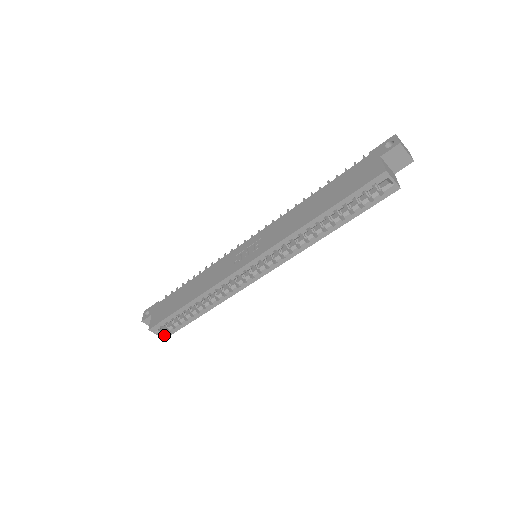
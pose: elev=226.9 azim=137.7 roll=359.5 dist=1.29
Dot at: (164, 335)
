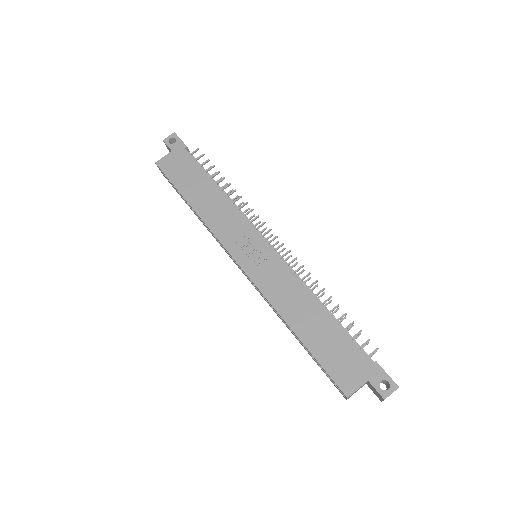
Dot at: (164, 175)
